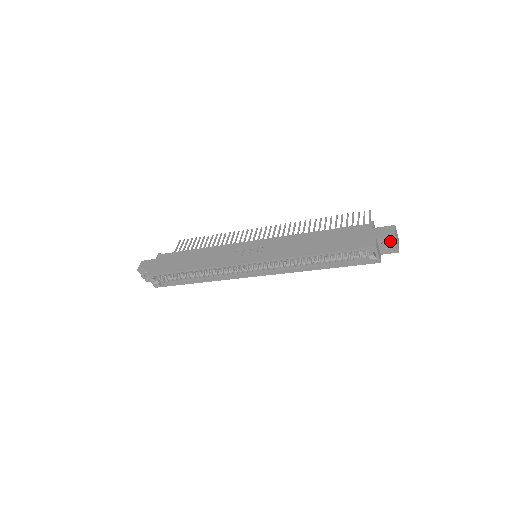
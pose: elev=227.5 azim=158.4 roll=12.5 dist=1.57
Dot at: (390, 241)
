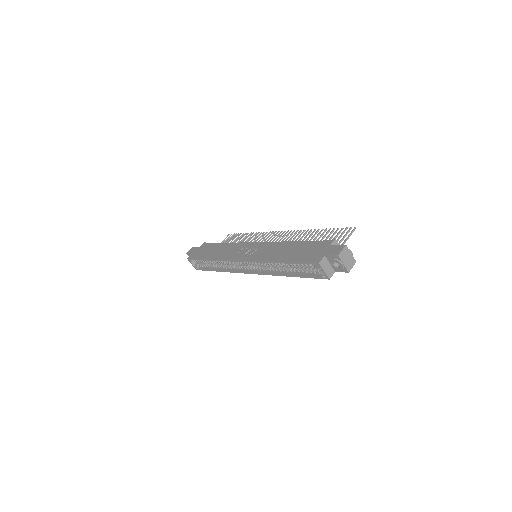
Dot at: (335, 260)
